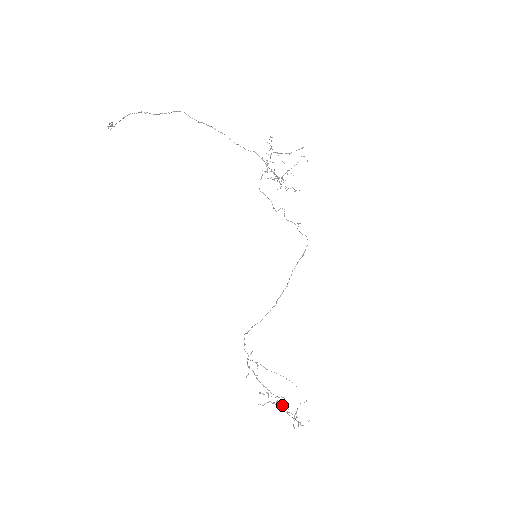
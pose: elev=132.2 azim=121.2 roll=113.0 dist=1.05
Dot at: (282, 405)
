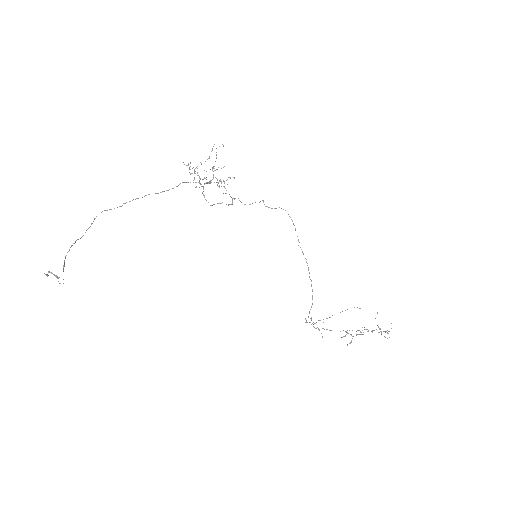
Dot at: occluded
